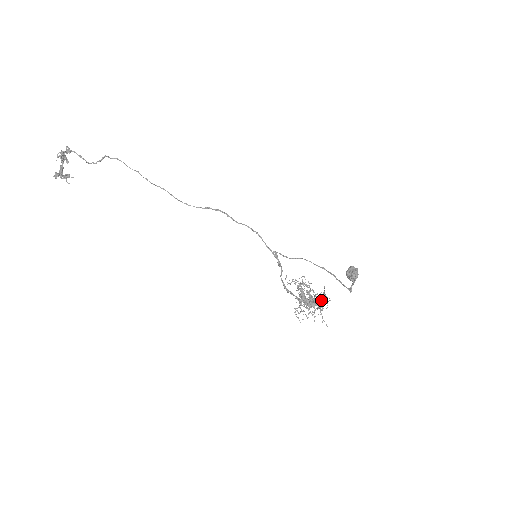
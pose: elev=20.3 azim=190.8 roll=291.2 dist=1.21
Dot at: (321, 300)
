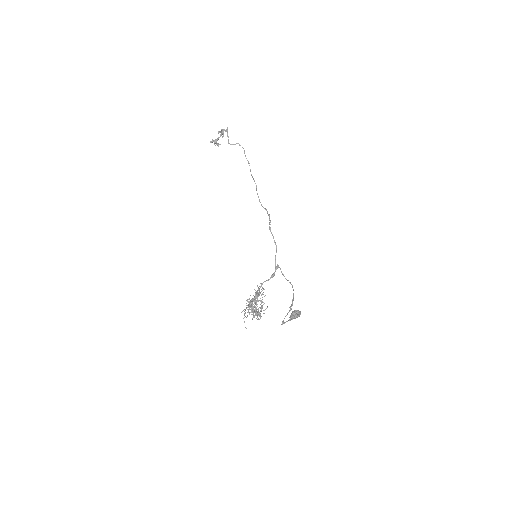
Dot at: (258, 311)
